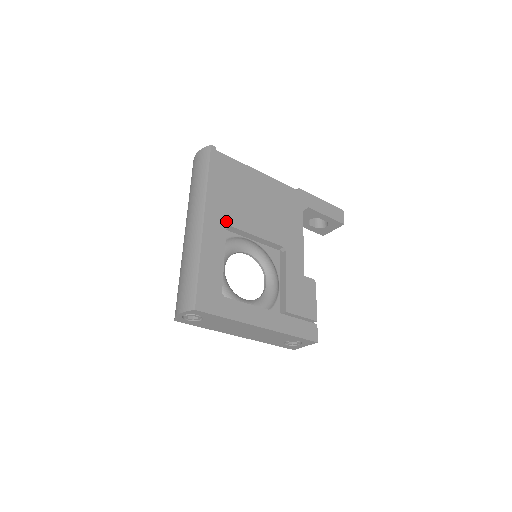
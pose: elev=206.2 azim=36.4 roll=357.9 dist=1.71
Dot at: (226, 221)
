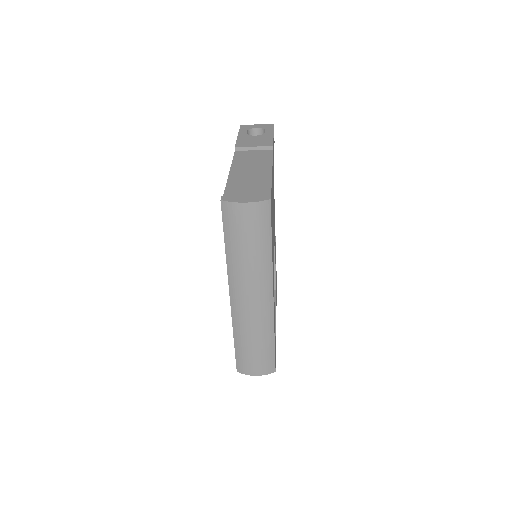
Dot at: occluded
